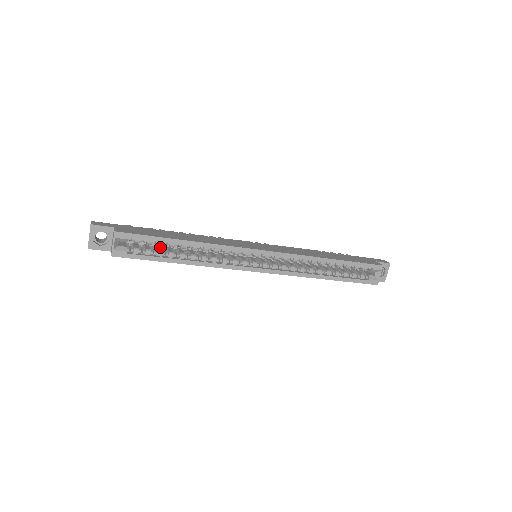
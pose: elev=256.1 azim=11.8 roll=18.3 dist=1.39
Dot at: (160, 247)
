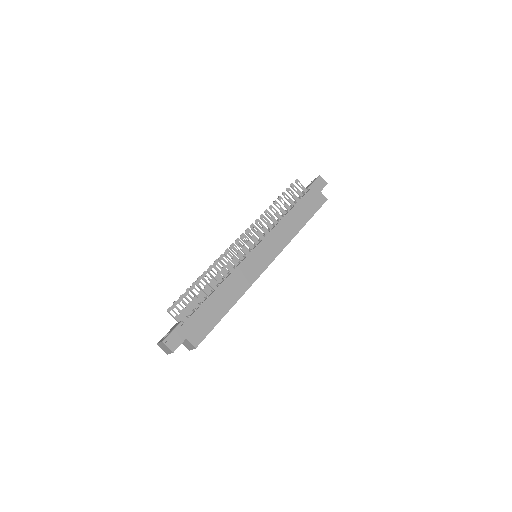
Dot at: occluded
